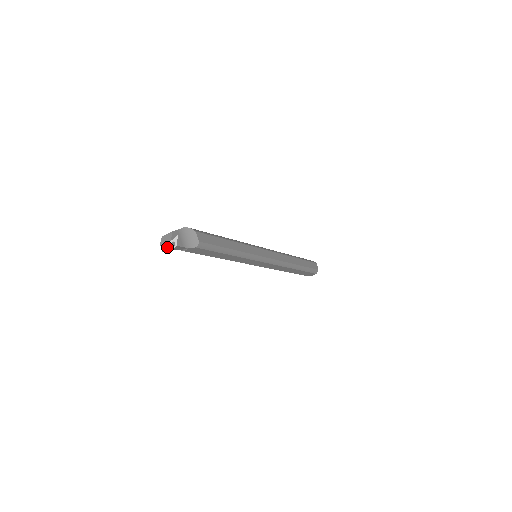
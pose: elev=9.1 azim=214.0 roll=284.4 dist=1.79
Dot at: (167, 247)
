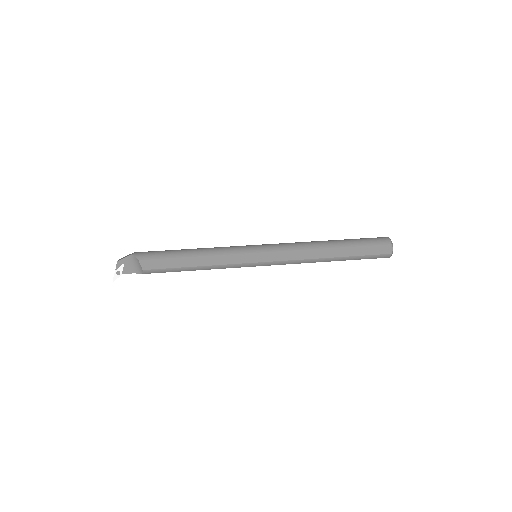
Dot at: (115, 275)
